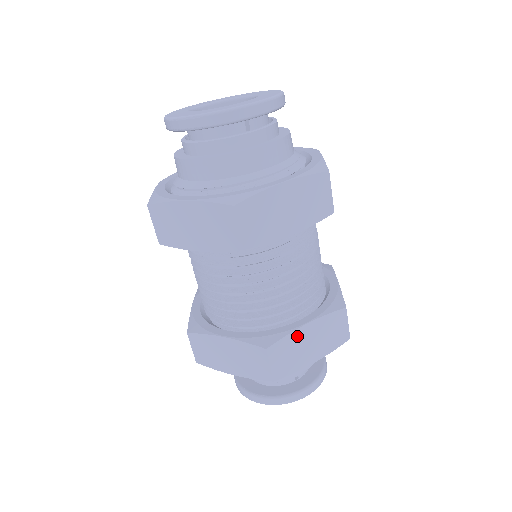
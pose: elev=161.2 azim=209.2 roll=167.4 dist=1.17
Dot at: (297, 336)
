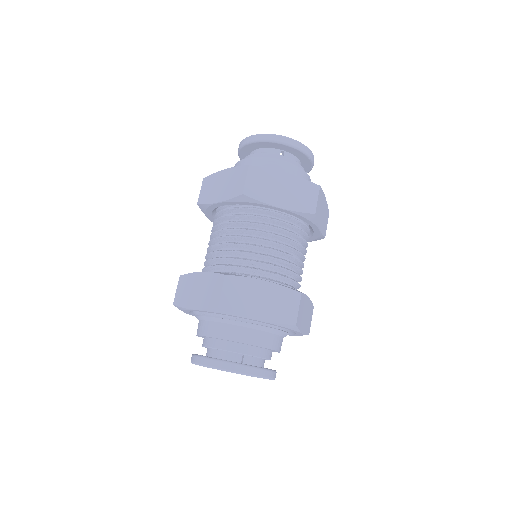
Dot at: (253, 284)
